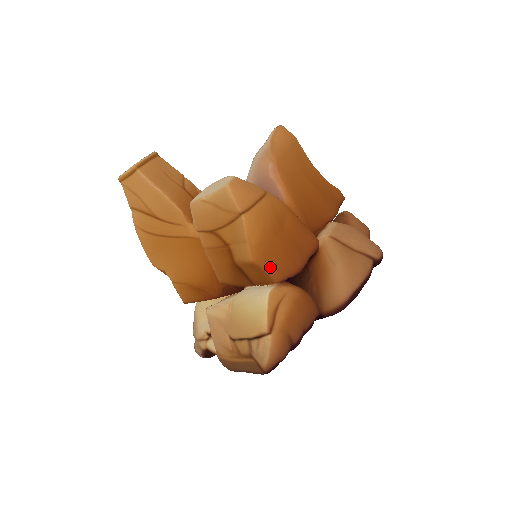
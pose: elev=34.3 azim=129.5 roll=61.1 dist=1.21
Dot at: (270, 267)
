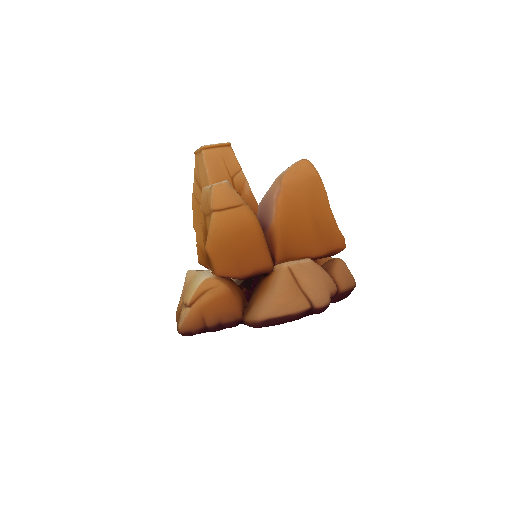
Dot at: (217, 261)
